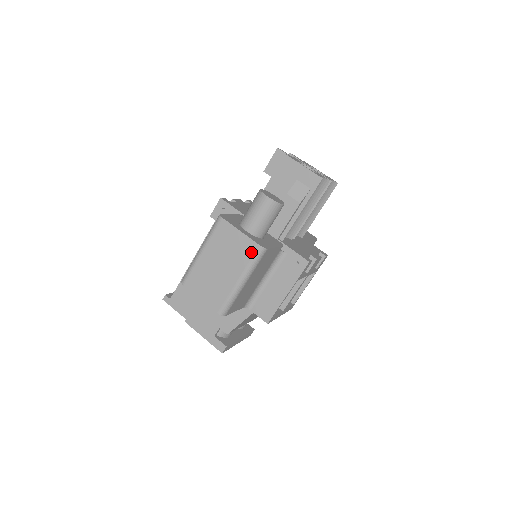
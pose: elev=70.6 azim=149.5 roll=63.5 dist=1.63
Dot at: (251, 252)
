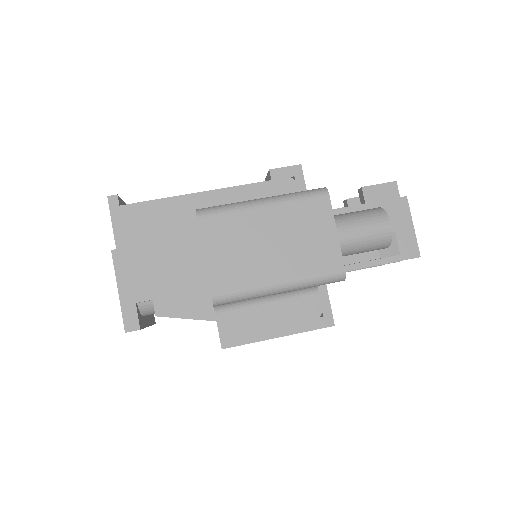
Dot at: (328, 266)
